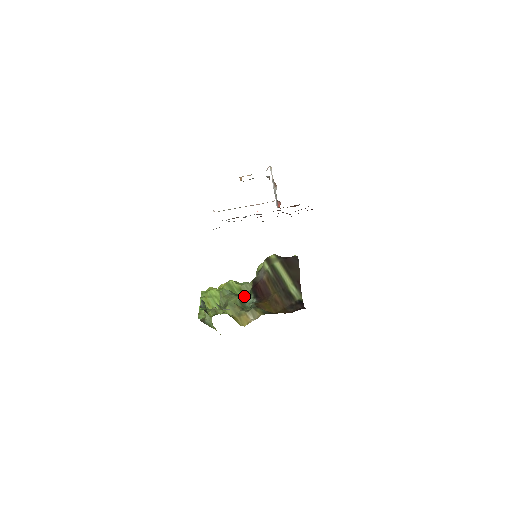
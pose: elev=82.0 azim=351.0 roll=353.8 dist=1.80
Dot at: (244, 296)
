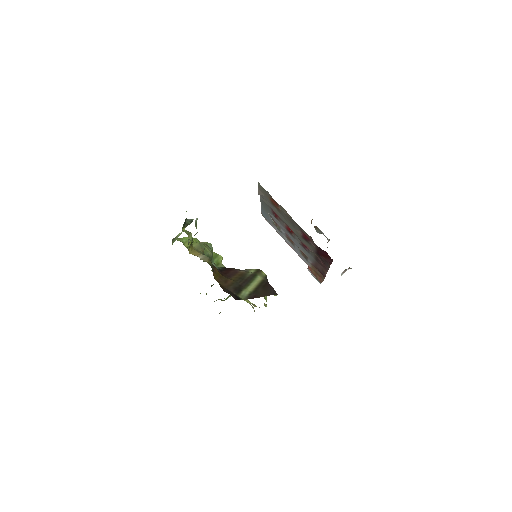
Dot at: occluded
